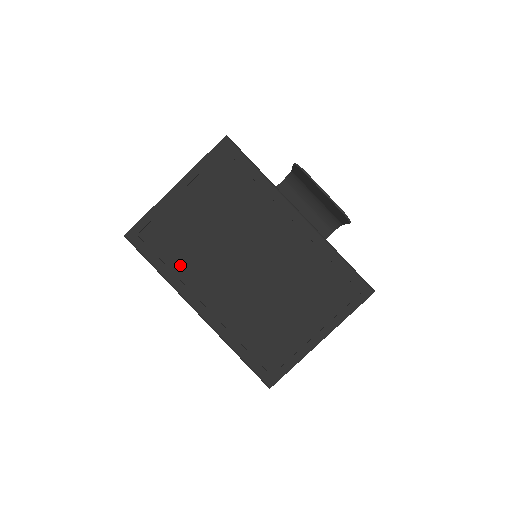
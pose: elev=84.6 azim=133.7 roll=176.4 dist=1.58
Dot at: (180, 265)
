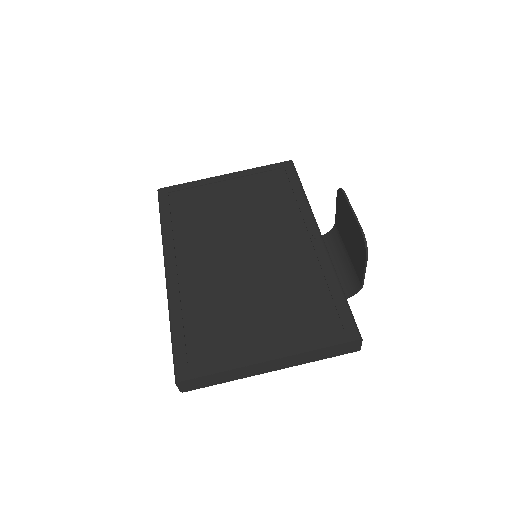
Dot at: (183, 228)
